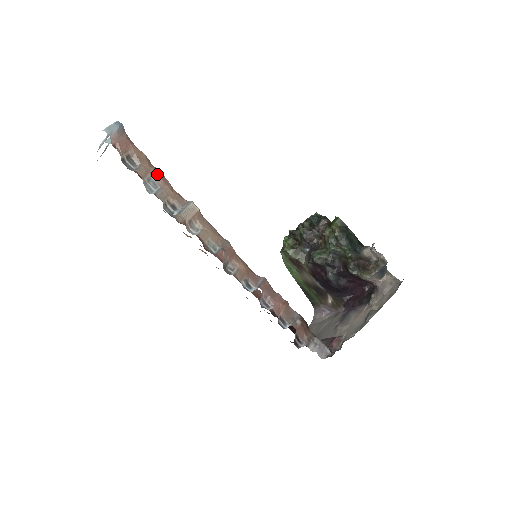
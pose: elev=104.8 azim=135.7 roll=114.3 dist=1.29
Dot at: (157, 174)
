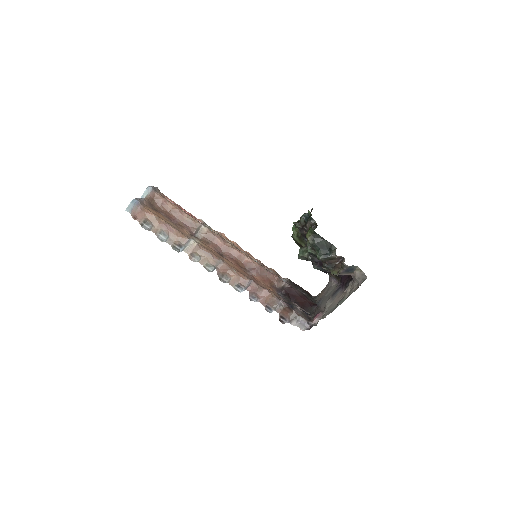
Dot at: (165, 227)
